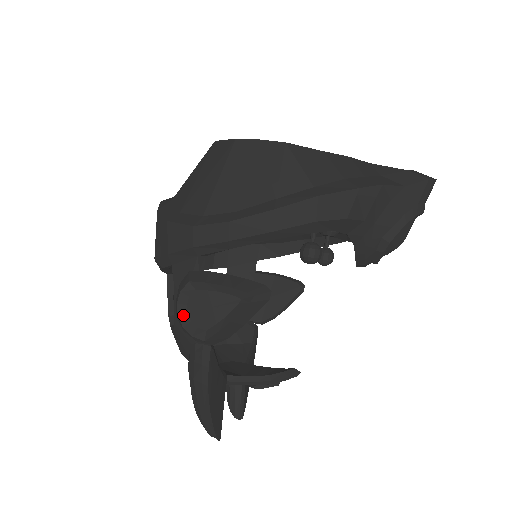
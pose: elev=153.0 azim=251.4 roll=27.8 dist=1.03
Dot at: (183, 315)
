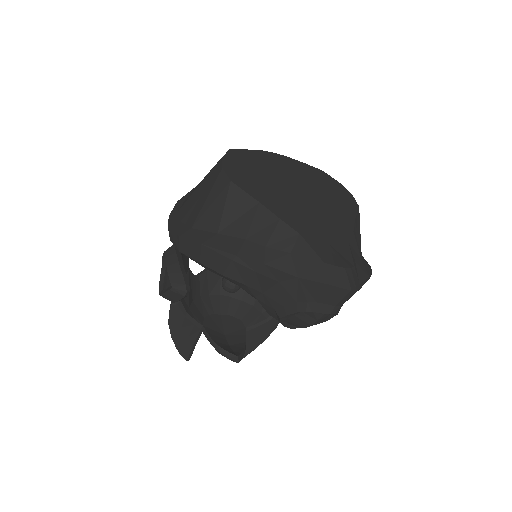
Dot at: (163, 270)
